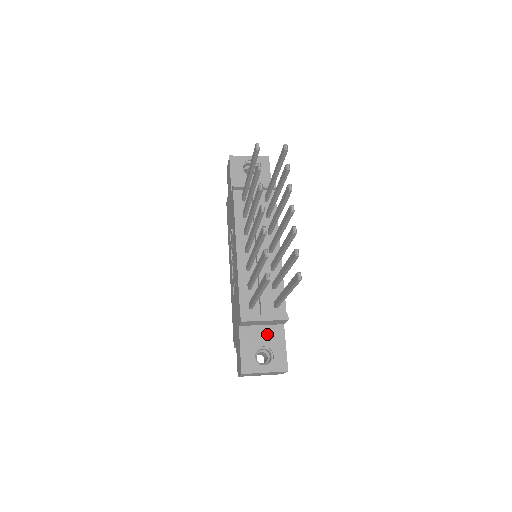
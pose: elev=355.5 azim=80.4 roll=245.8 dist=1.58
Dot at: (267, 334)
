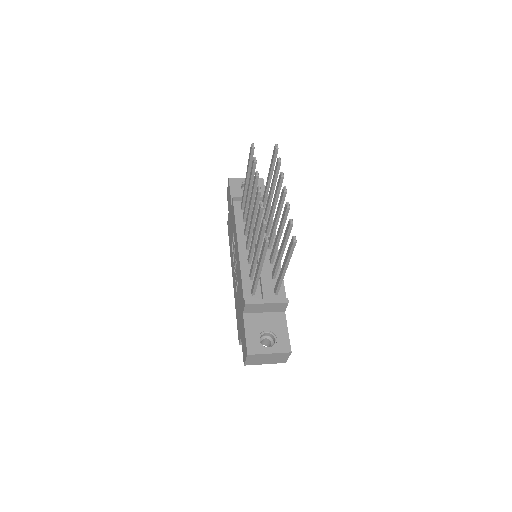
Dot at: (270, 320)
